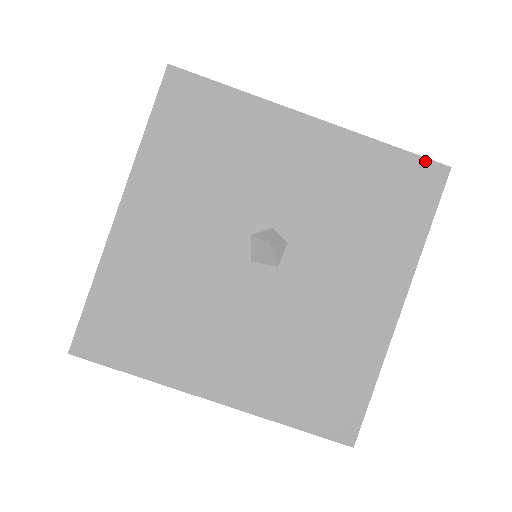
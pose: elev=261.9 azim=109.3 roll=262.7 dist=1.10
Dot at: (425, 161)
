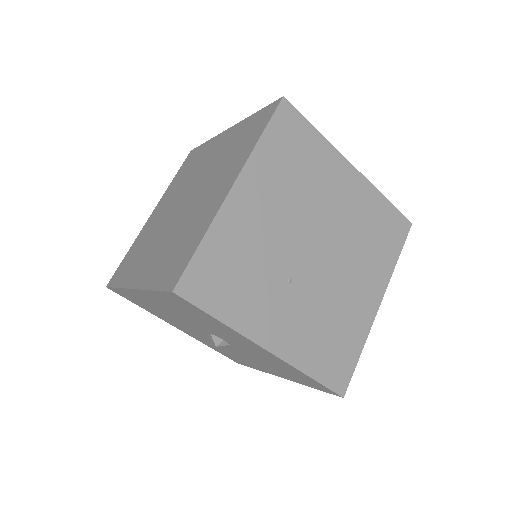
Dot at: (329, 390)
